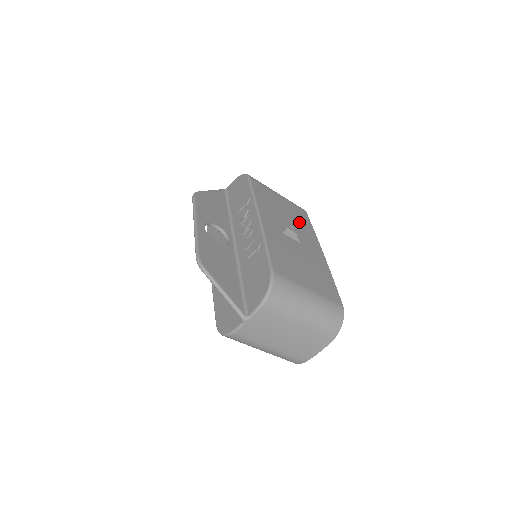
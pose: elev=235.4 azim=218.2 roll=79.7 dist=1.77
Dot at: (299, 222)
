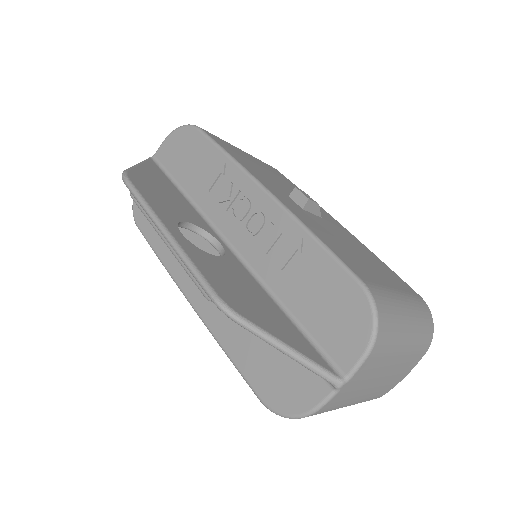
Dot at: (289, 186)
